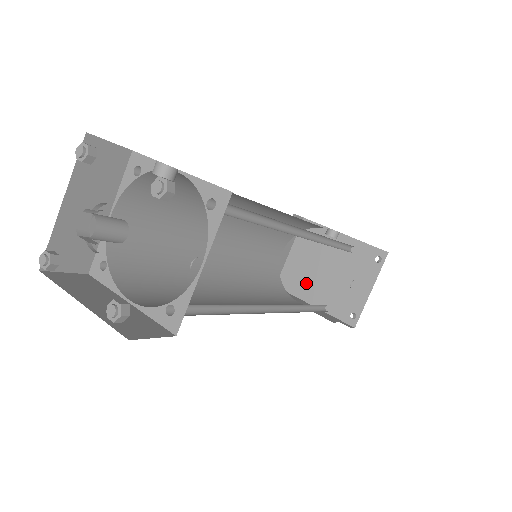
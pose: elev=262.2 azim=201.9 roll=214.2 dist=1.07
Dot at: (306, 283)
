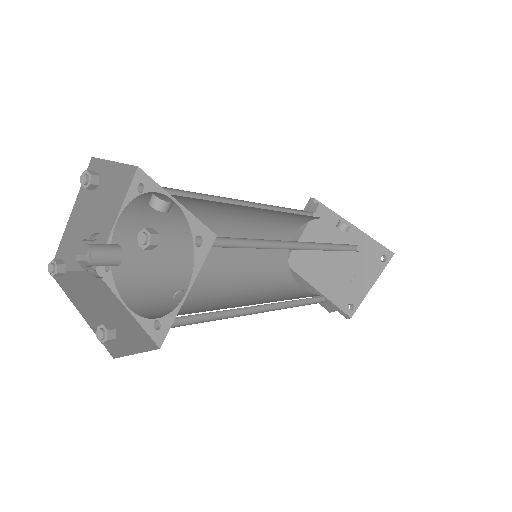
Dot at: (313, 267)
